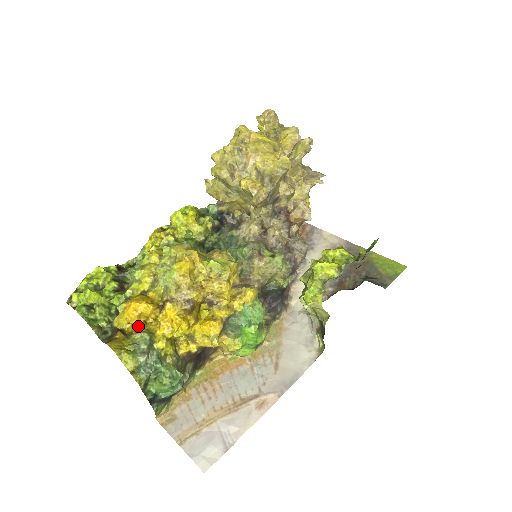
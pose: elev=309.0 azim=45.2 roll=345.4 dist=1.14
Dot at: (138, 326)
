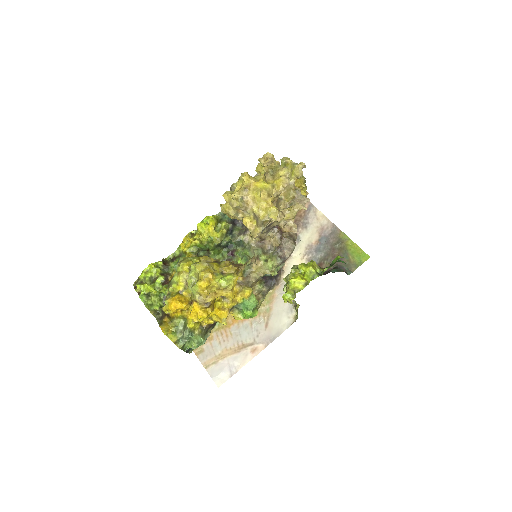
Dot at: (177, 314)
